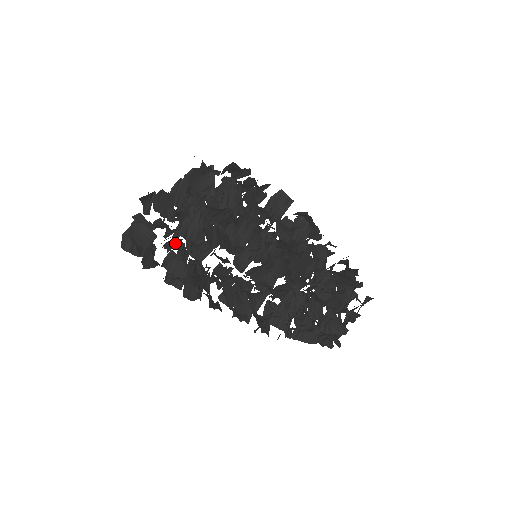
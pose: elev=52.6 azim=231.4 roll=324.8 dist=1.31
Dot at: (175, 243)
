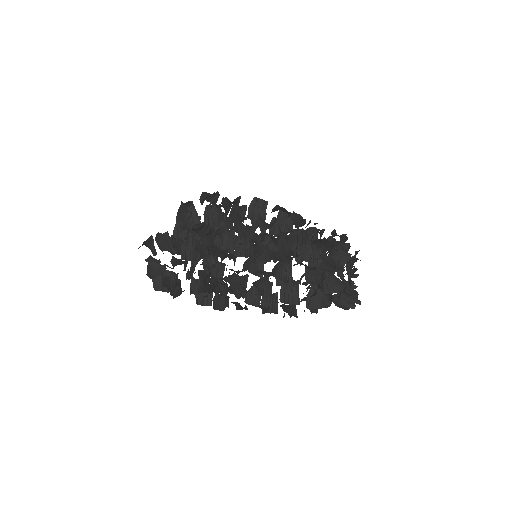
Dot at: (192, 271)
